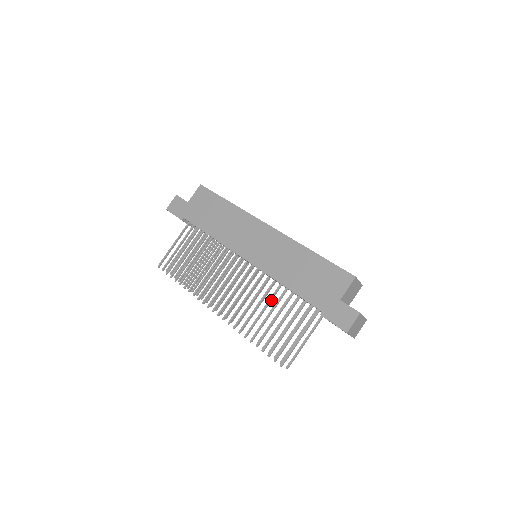
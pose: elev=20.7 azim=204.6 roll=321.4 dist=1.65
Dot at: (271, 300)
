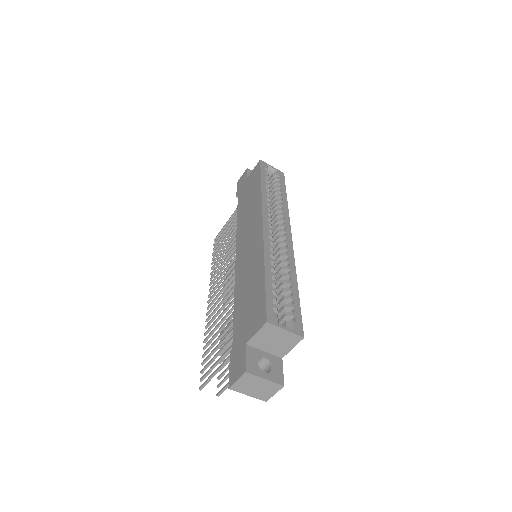
Dot at: (230, 312)
